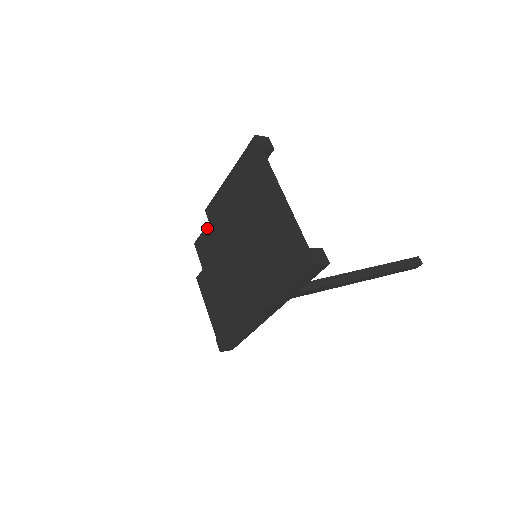
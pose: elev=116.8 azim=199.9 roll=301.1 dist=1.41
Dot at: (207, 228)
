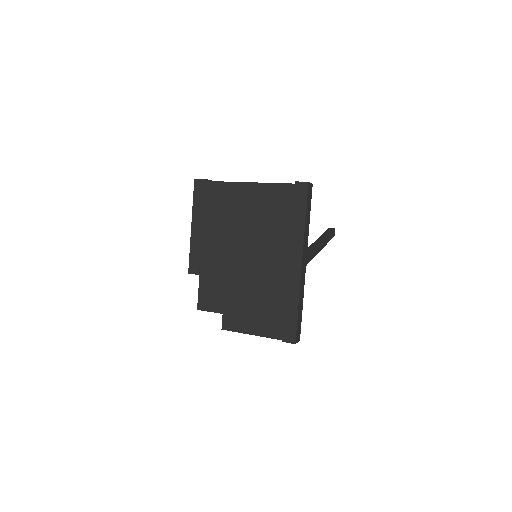
Dot at: (201, 281)
